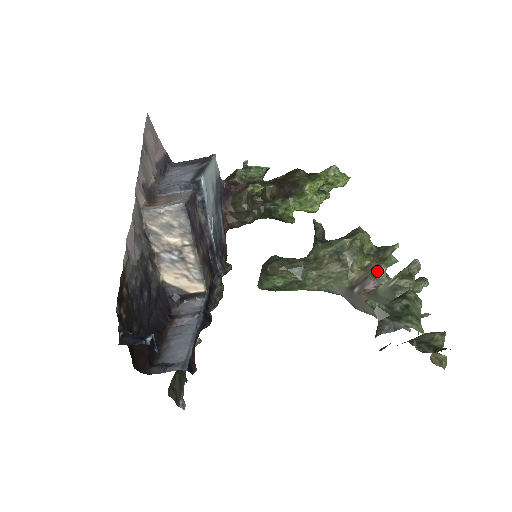
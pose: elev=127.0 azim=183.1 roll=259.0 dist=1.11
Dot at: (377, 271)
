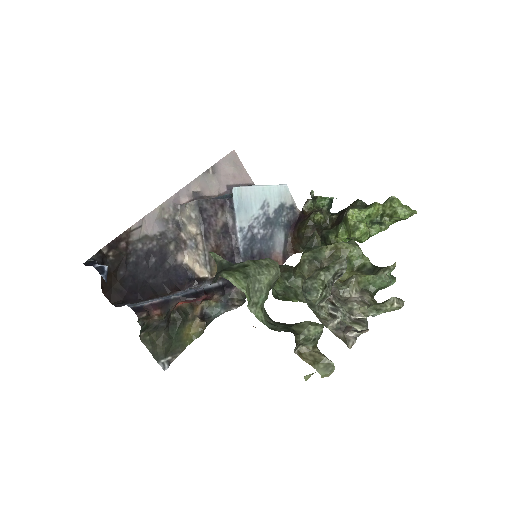
Dot at: (346, 282)
